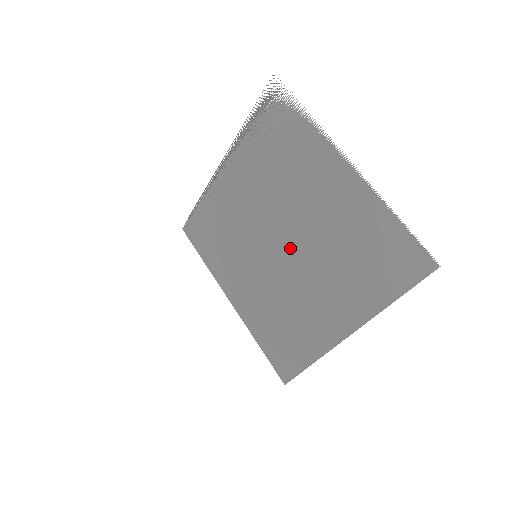
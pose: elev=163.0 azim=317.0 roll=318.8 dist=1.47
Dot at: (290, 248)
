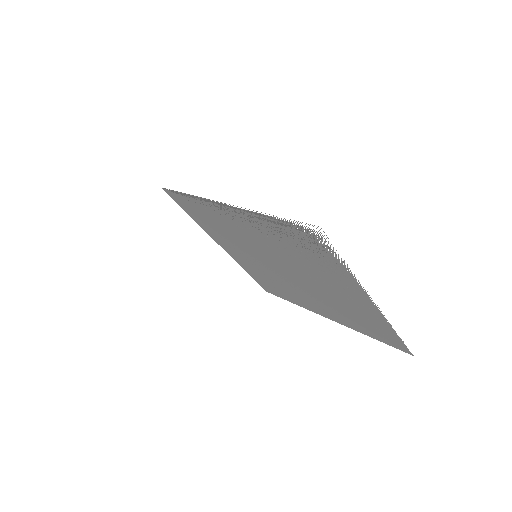
Dot at: (294, 278)
